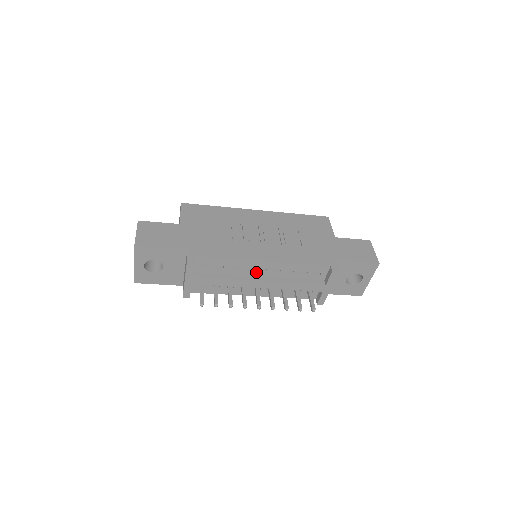
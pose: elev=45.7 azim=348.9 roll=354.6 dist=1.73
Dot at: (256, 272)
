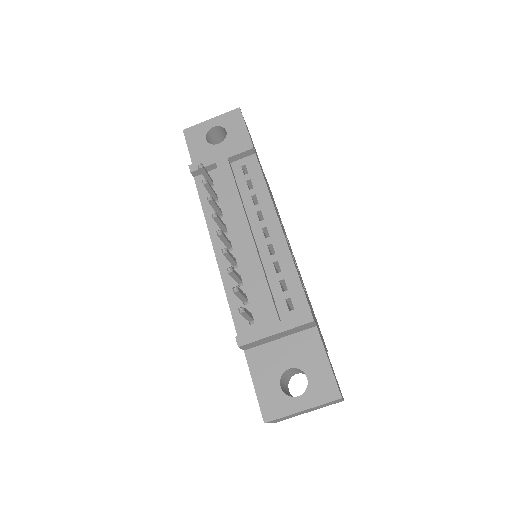
Dot at: (258, 228)
